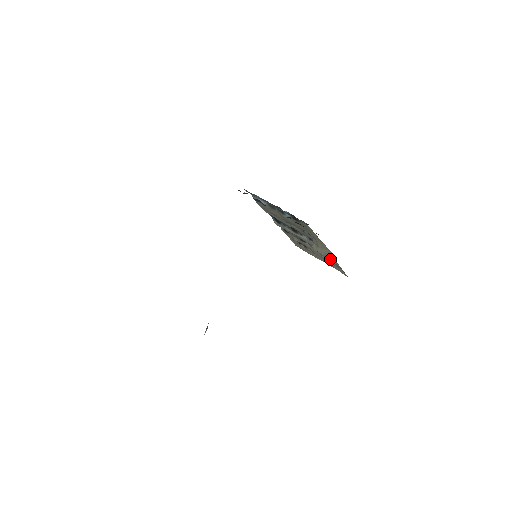
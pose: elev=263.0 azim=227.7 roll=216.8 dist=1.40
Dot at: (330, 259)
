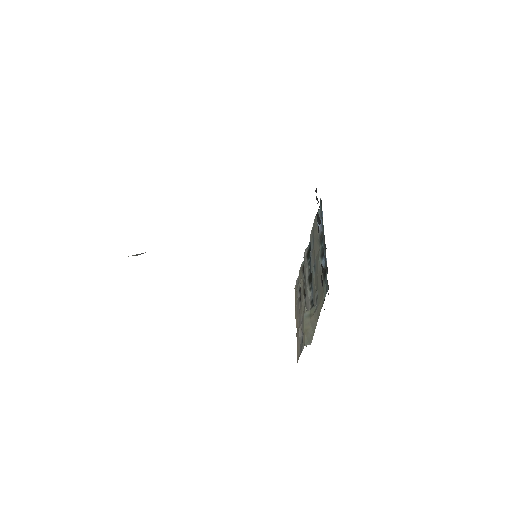
Dot at: (304, 335)
